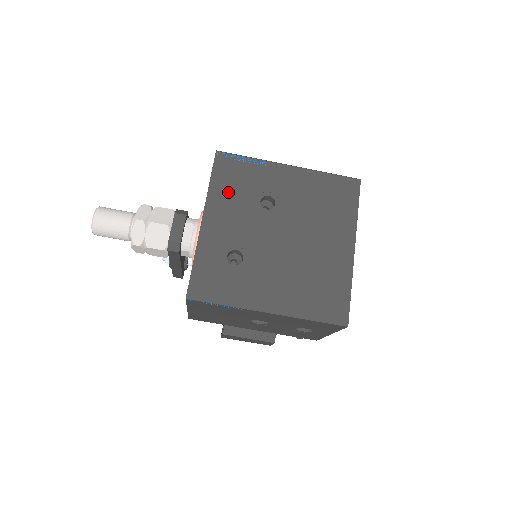
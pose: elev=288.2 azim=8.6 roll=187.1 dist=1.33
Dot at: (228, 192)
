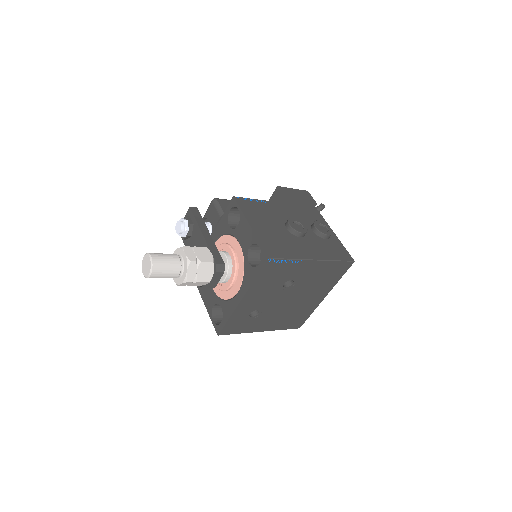
Dot at: (265, 283)
